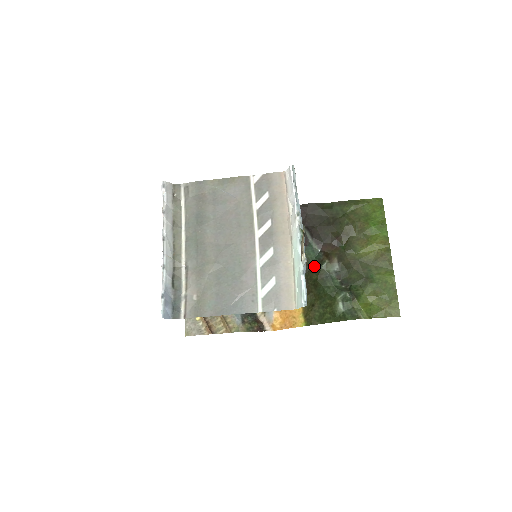
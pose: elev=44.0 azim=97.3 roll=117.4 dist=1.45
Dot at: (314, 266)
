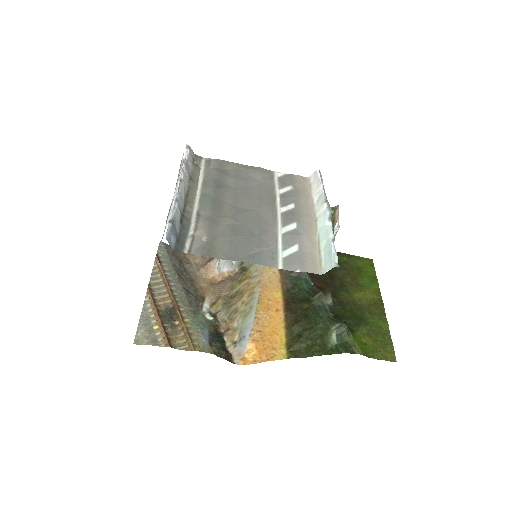
Dot at: (306, 296)
